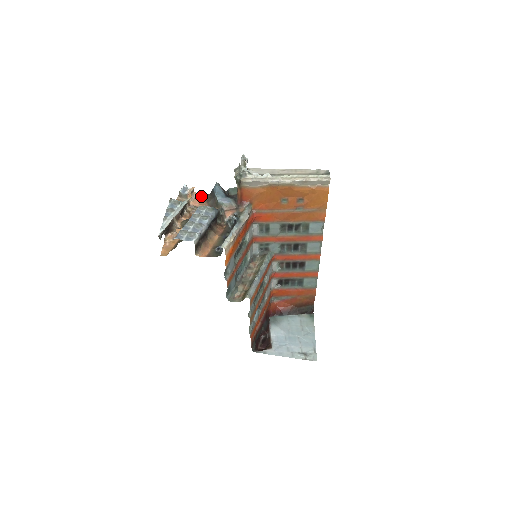
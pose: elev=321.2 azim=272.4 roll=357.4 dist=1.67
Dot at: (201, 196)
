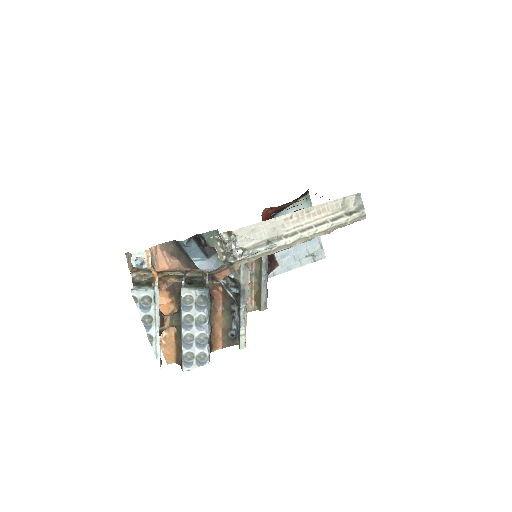
Dot at: (162, 248)
